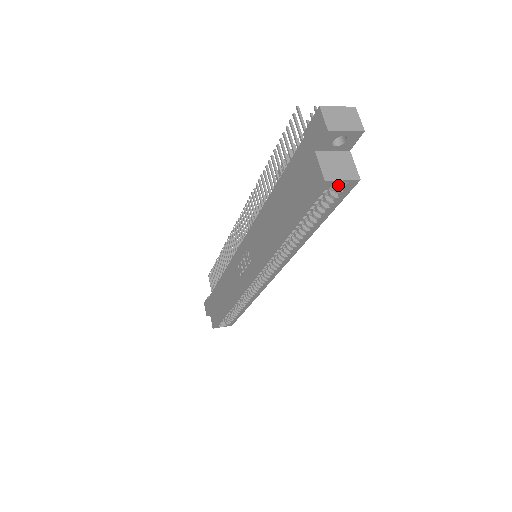
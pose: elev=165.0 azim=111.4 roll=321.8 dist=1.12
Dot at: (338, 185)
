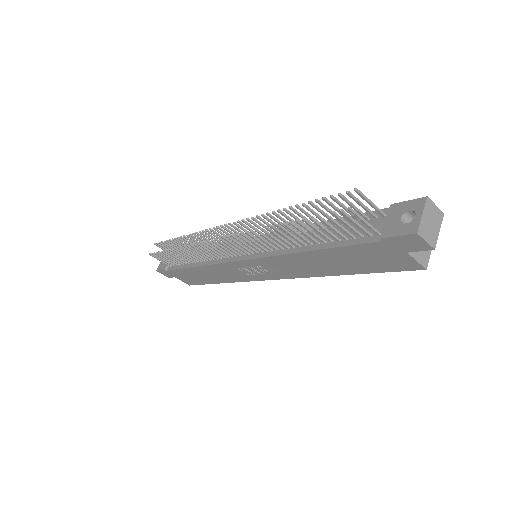
Dot at: occluded
